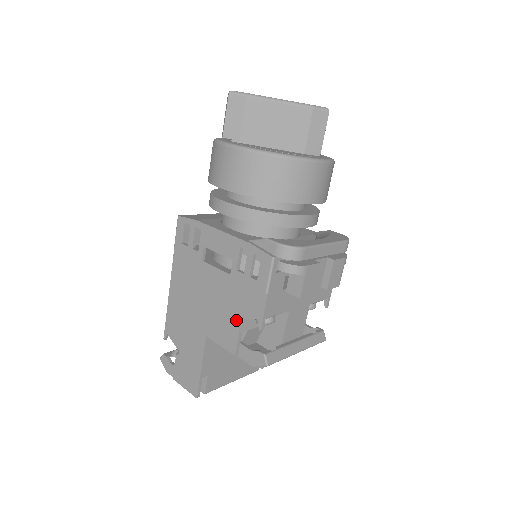
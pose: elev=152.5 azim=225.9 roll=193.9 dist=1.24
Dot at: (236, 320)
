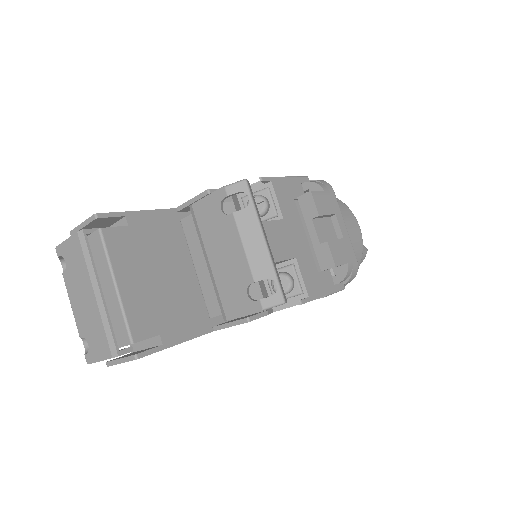
Dot at: occluded
